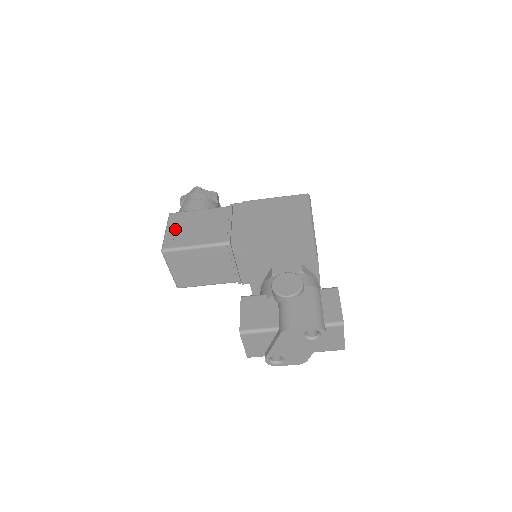
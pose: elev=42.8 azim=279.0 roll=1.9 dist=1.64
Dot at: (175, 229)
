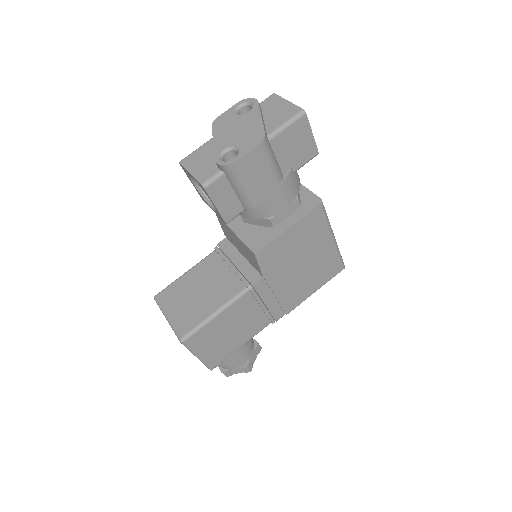
Dot at: occluded
